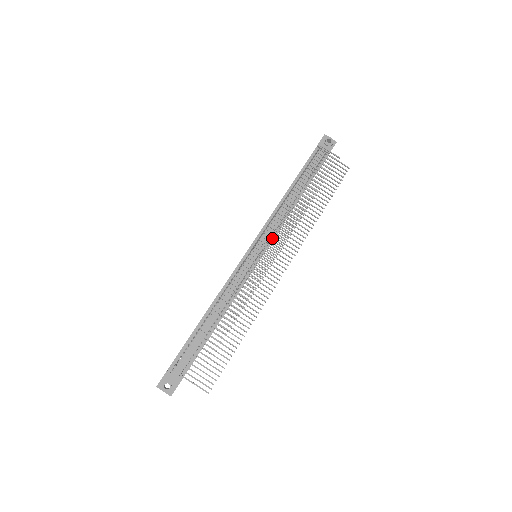
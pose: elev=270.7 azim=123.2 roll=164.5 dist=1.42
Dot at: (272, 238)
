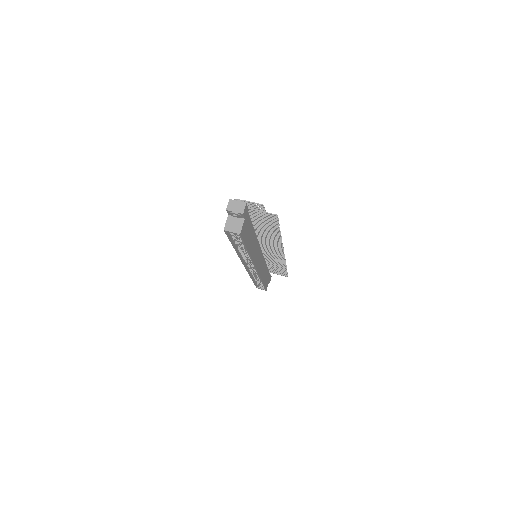
Dot at: occluded
